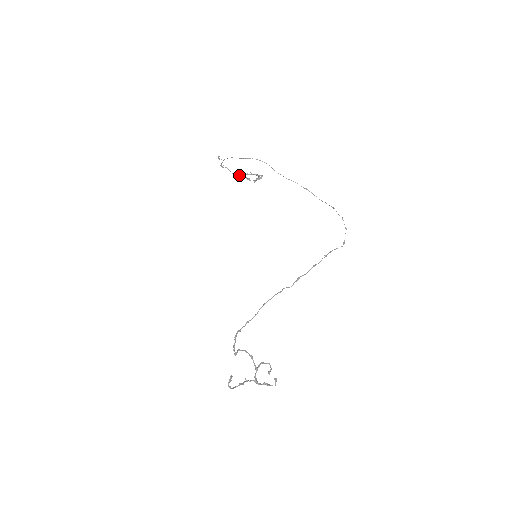
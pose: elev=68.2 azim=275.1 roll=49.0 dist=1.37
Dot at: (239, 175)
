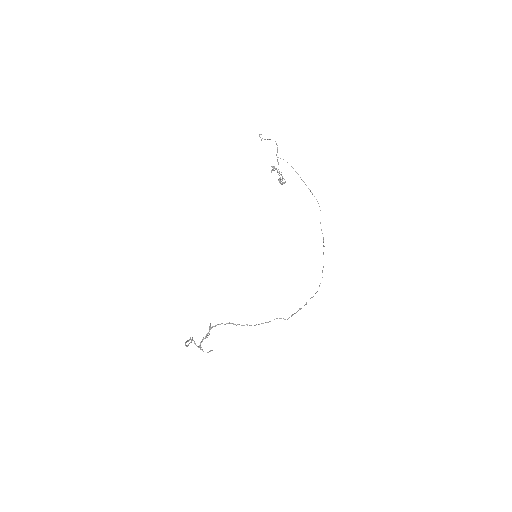
Dot at: (274, 167)
